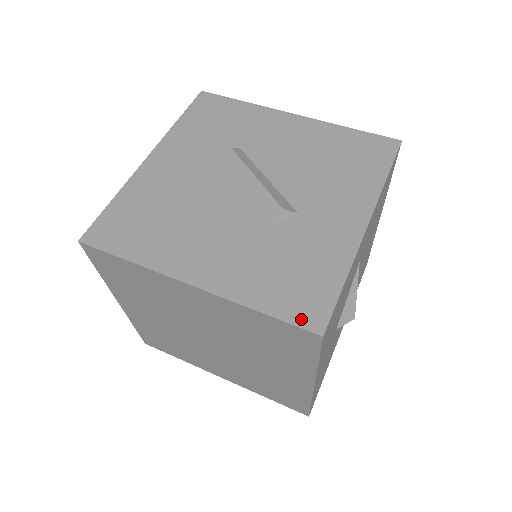
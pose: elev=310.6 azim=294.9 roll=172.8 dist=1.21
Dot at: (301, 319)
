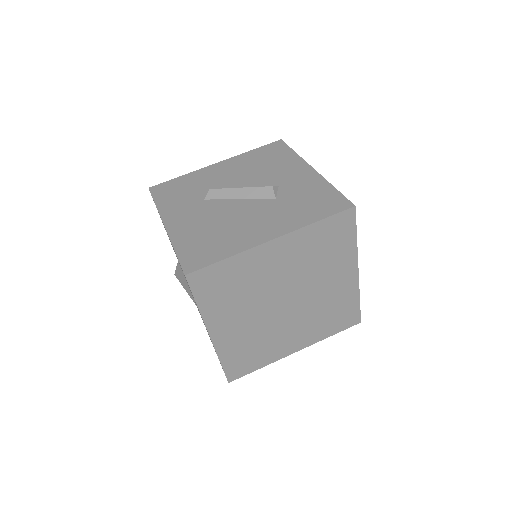
Dot at: (338, 209)
